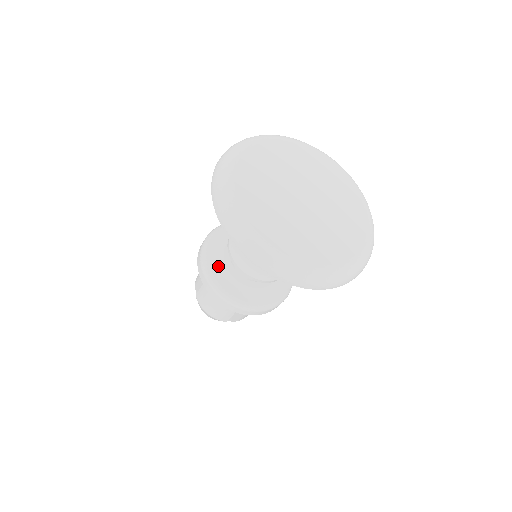
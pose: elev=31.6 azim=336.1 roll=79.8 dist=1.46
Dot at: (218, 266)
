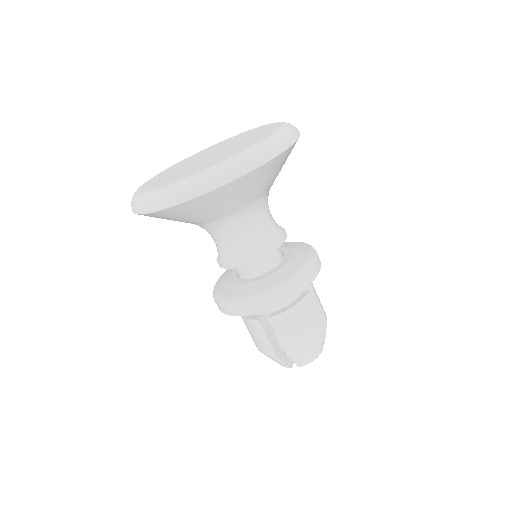
Dot at: (255, 287)
